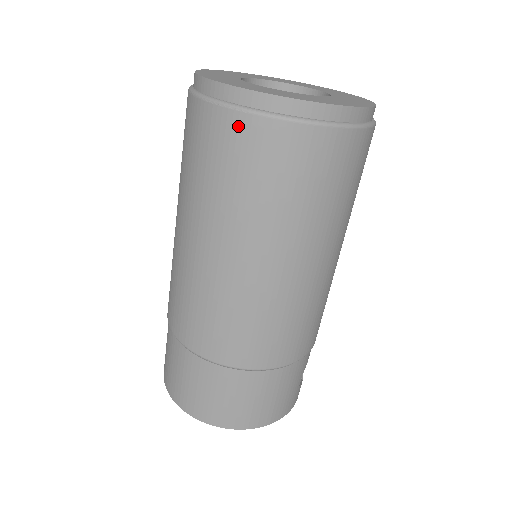
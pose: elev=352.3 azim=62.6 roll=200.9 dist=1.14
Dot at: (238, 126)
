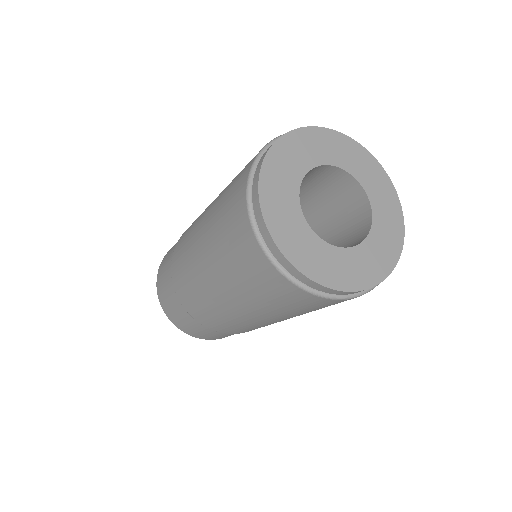
Dot at: occluded
